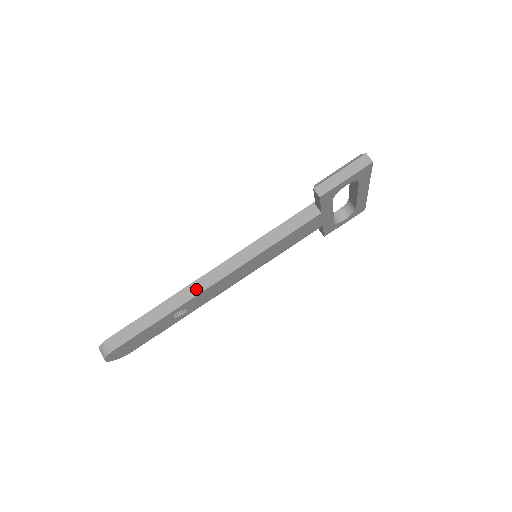
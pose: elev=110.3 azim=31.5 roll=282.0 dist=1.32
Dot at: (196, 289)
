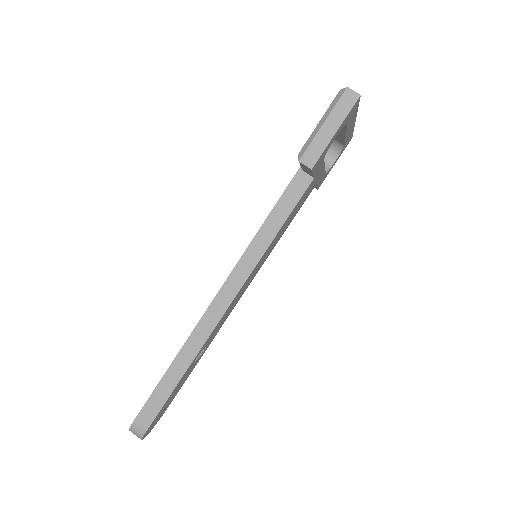
Dot at: (207, 327)
